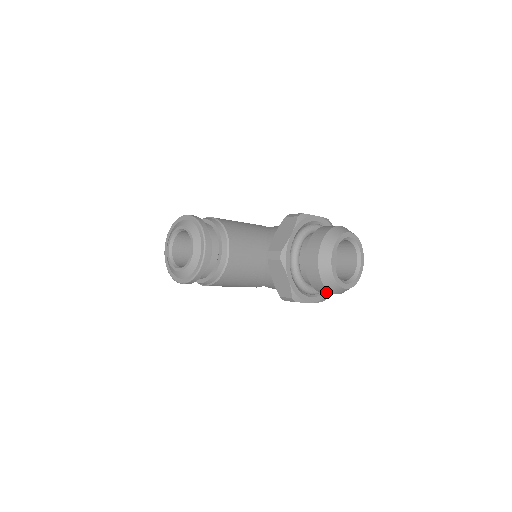
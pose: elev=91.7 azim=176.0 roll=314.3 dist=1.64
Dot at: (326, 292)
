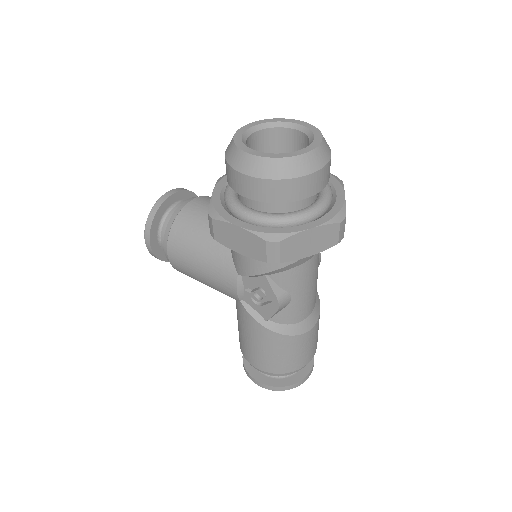
Dot at: (236, 179)
